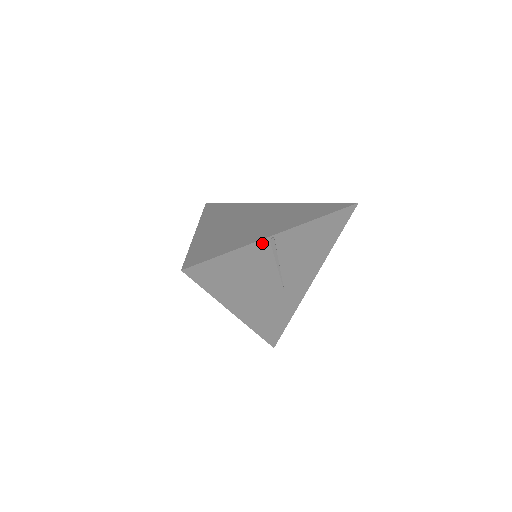
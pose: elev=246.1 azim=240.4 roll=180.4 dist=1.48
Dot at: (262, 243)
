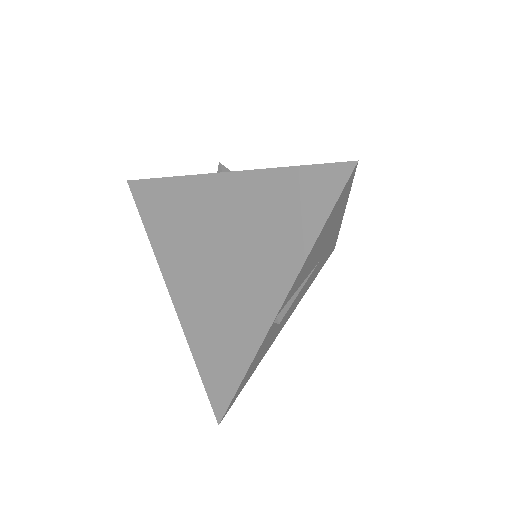
Dot at: (269, 331)
